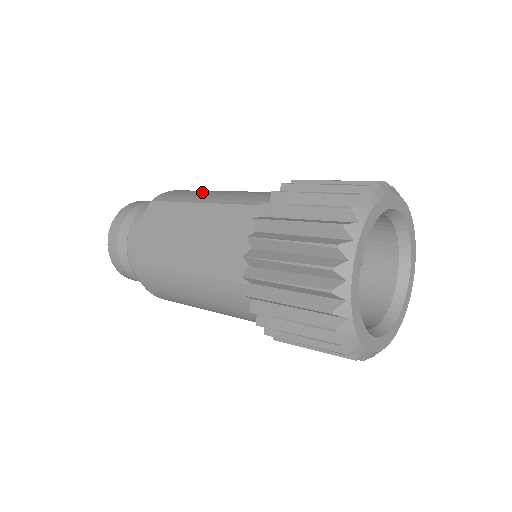
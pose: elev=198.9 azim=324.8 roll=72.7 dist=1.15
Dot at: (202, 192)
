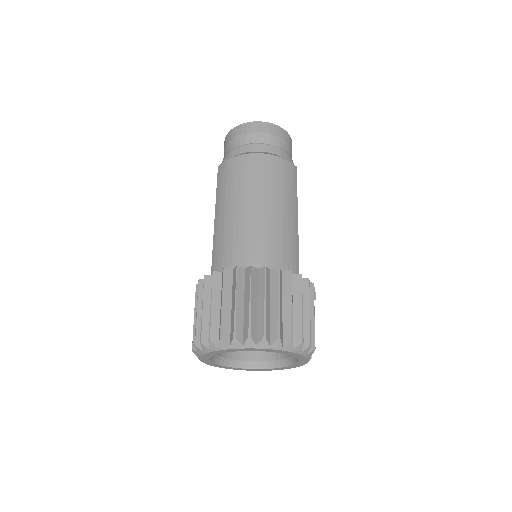
Dot at: (227, 194)
